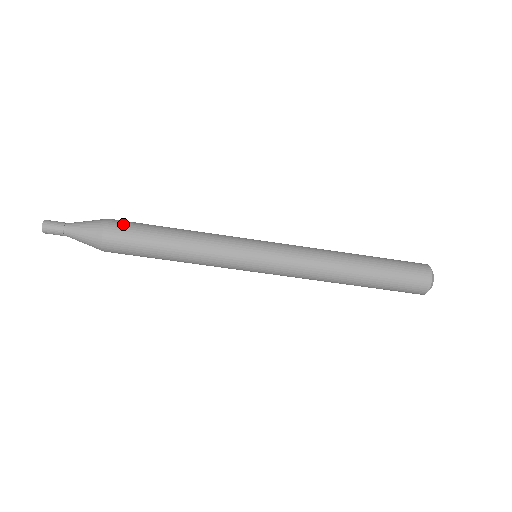
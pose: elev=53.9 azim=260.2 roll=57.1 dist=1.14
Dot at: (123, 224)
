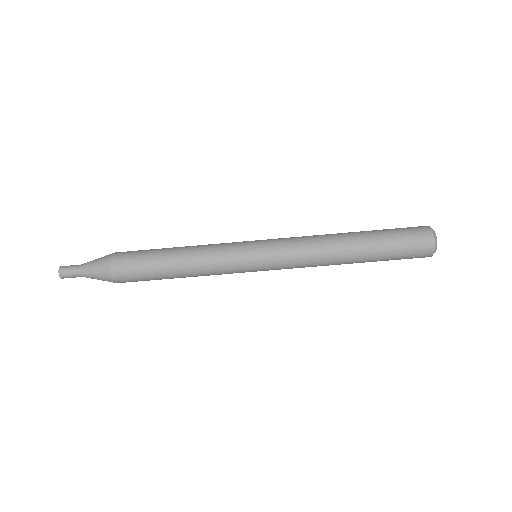
Dot at: occluded
